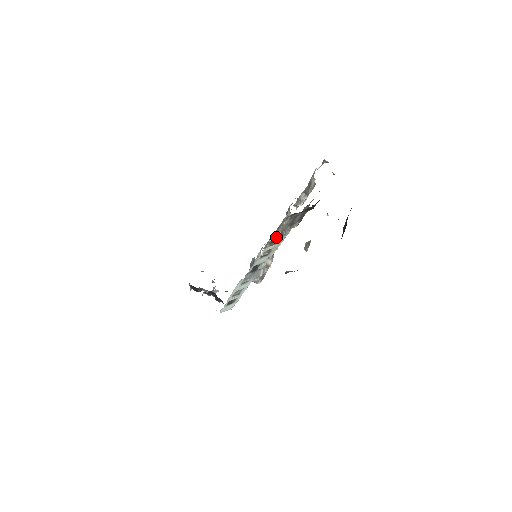
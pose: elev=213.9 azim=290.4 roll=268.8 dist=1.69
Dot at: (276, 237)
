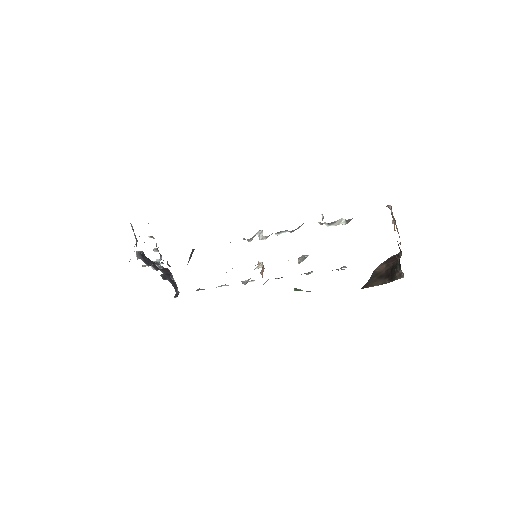
Dot at: occluded
